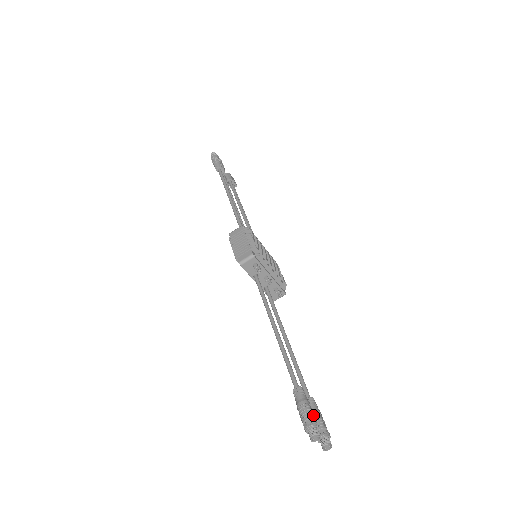
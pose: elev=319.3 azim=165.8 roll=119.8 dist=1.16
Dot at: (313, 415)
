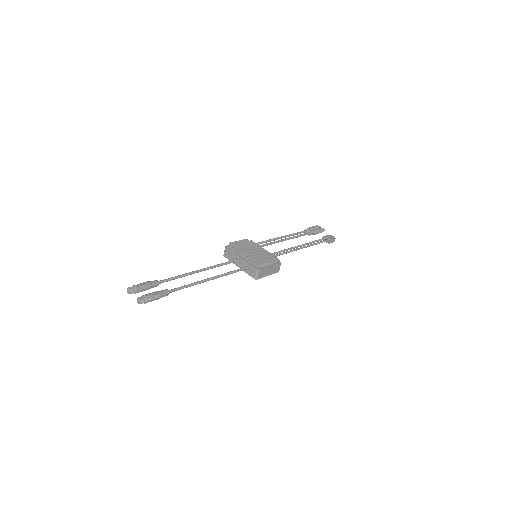
Dot at: (141, 285)
